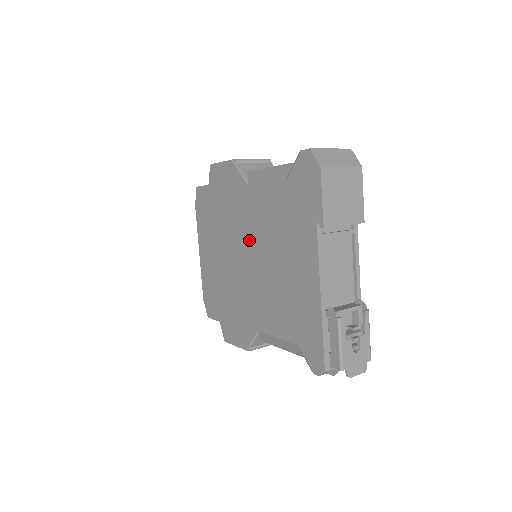
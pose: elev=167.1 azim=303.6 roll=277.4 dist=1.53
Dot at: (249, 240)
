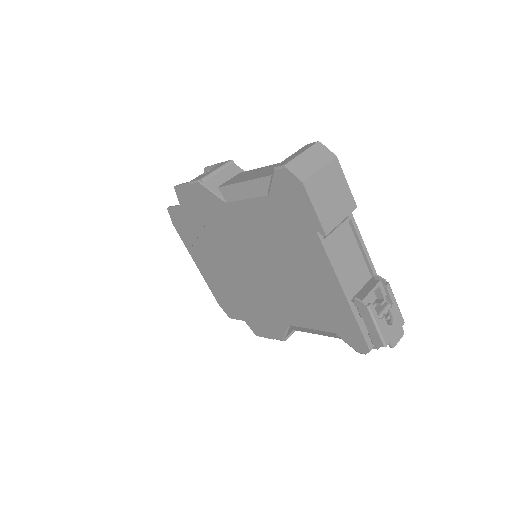
Dot at: (248, 251)
